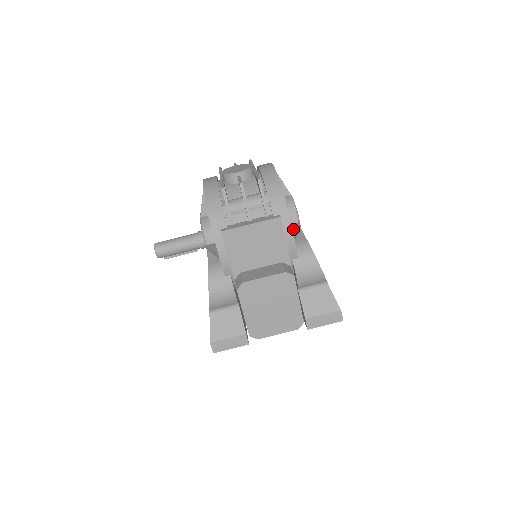
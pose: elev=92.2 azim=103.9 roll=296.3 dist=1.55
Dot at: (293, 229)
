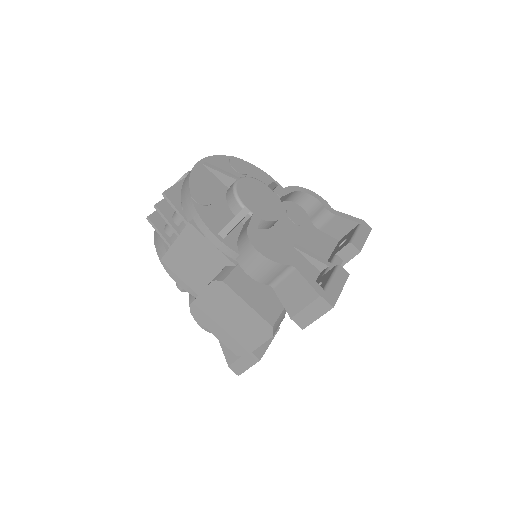
Dot at: (229, 222)
